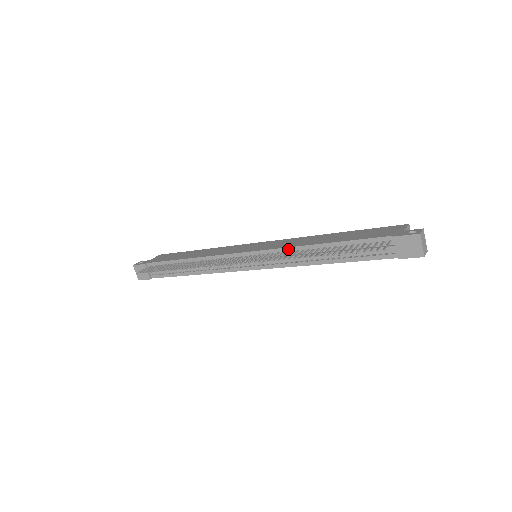
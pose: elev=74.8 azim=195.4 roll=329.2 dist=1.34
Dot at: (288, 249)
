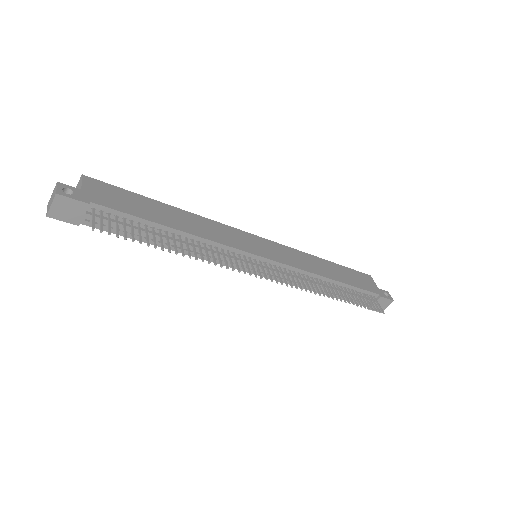
Dot at: (305, 272)
